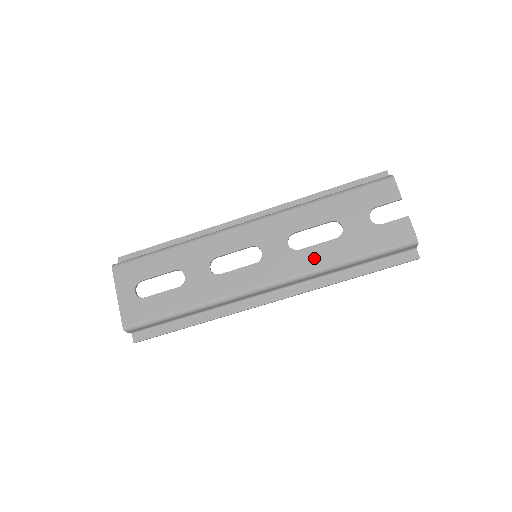
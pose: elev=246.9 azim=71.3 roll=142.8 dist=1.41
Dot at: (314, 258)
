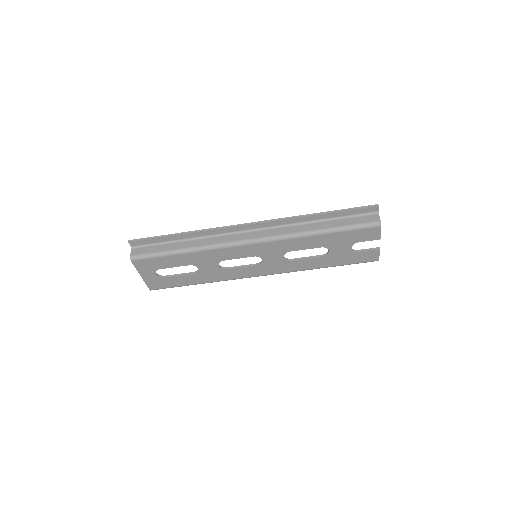
Dot at: (302, 265)
